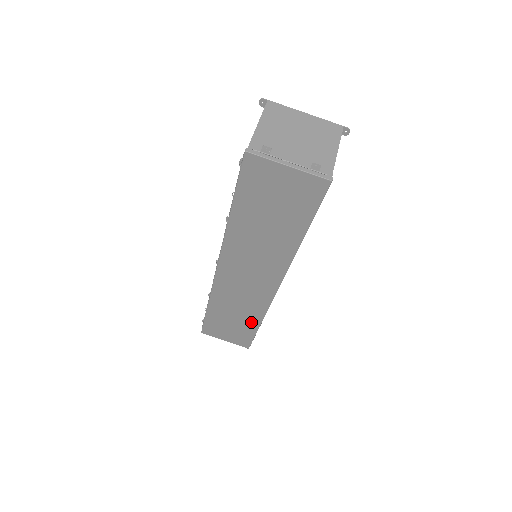
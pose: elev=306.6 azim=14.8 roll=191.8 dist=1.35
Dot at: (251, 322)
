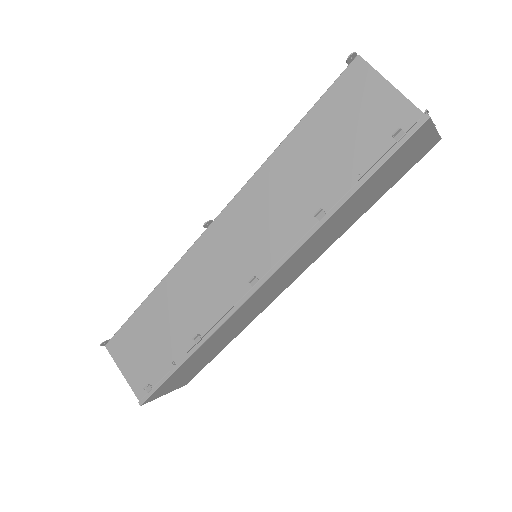
Dot at: (225, 343)
